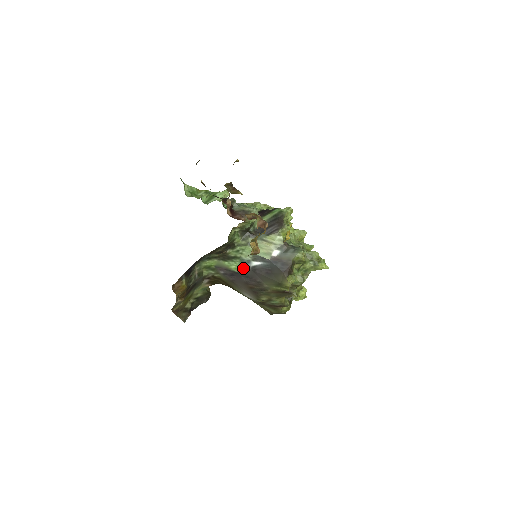
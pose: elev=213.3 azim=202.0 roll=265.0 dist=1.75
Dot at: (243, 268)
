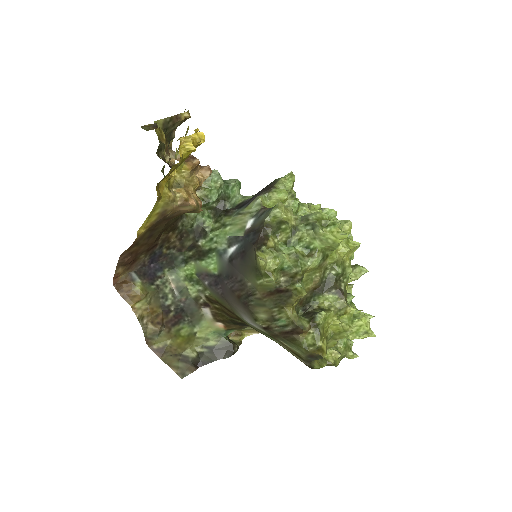
Dot at: (221, 264)
